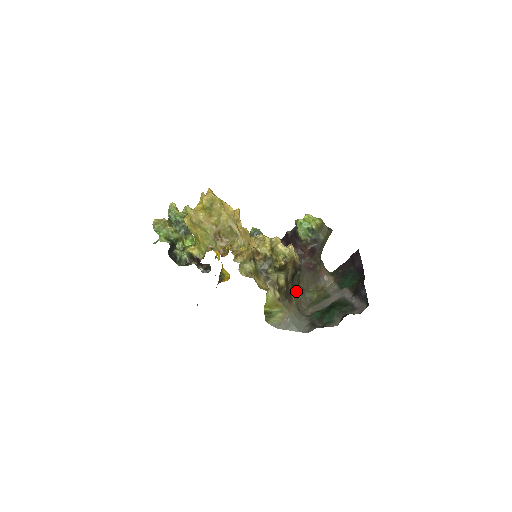
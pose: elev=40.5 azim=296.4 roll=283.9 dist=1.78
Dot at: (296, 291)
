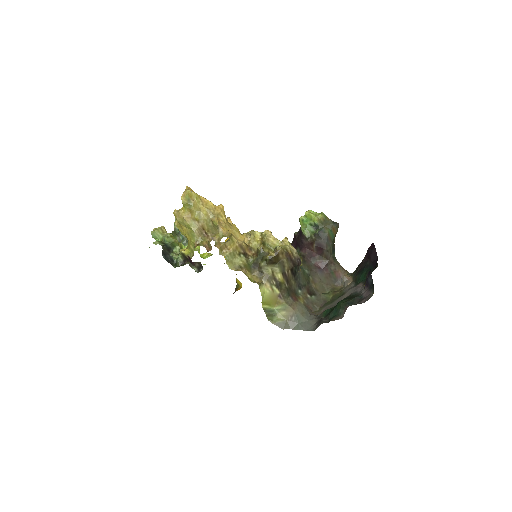
Dot at: (305, 291)
